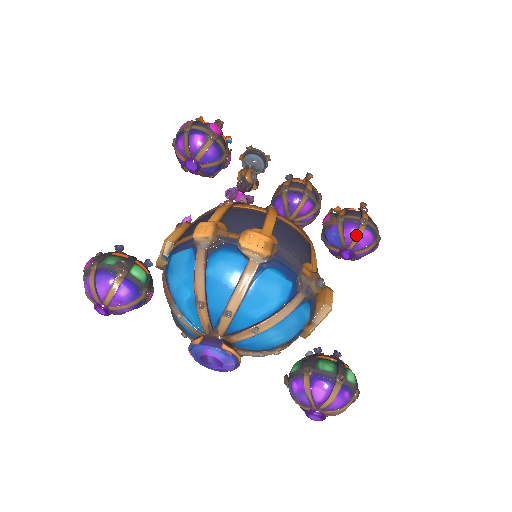
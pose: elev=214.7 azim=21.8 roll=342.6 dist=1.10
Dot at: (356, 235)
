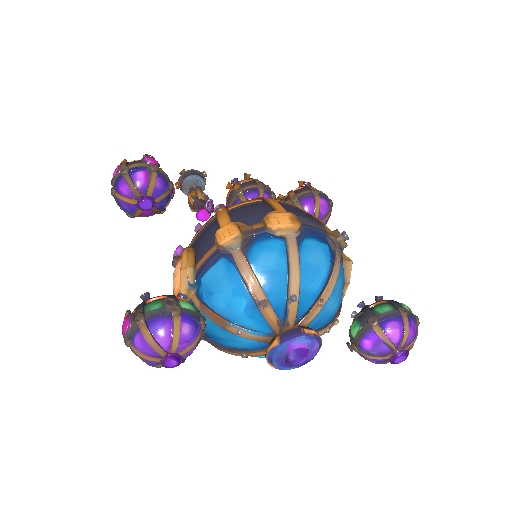
Dot at: (316, 206)
